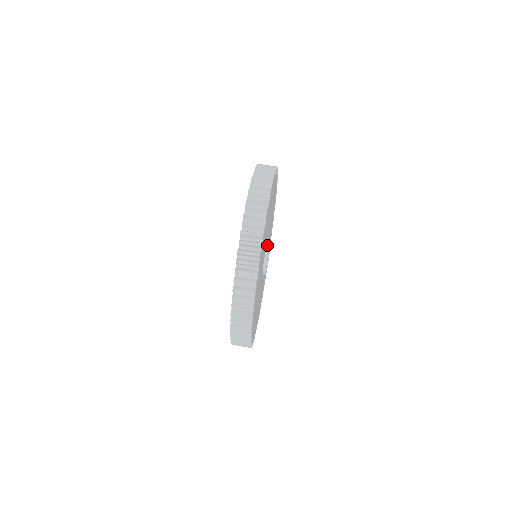
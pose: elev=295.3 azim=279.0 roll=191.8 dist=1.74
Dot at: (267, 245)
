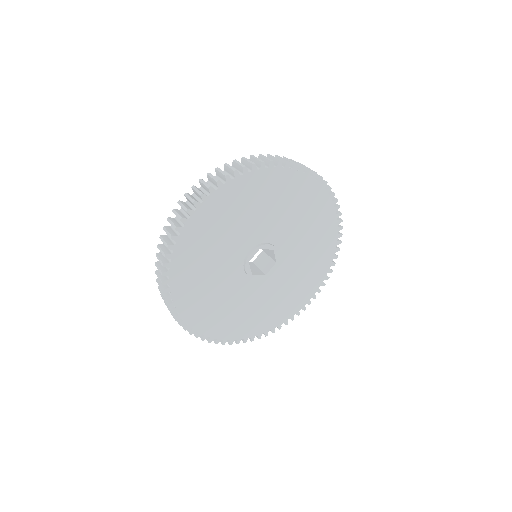
Dot at: (276, 247)
